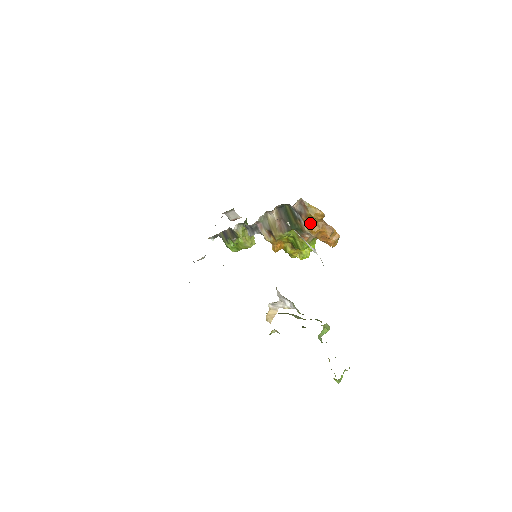
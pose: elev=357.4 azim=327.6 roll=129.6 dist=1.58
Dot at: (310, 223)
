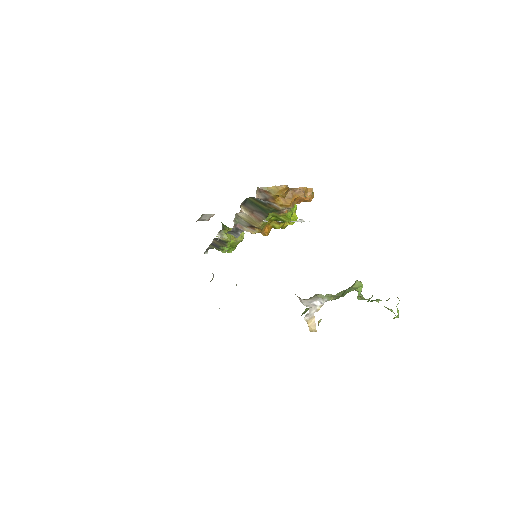
Dot at: (280, 201)
